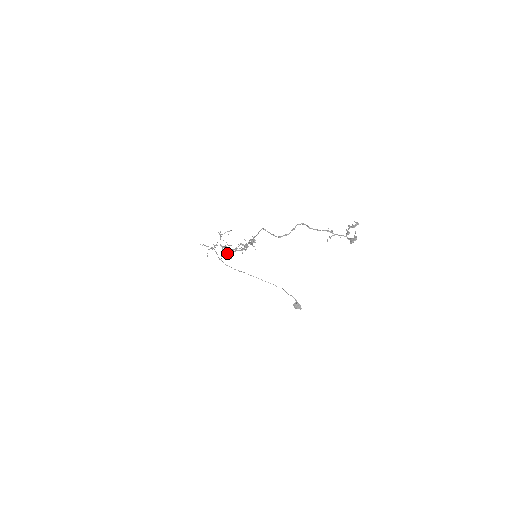
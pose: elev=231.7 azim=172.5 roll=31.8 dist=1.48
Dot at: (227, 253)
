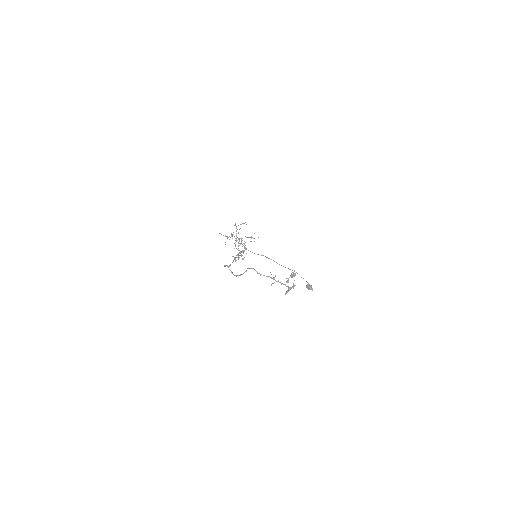
Dot at: (240, 244)
